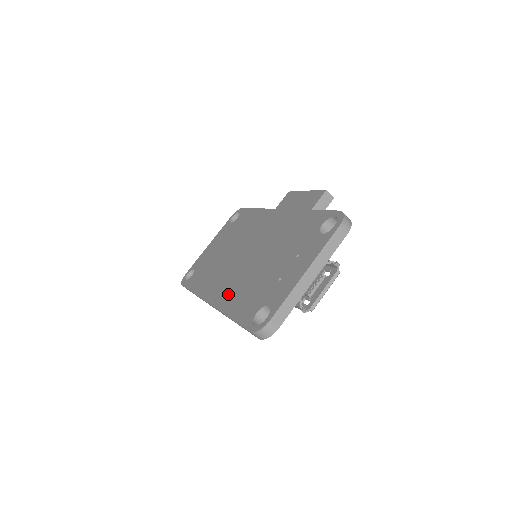
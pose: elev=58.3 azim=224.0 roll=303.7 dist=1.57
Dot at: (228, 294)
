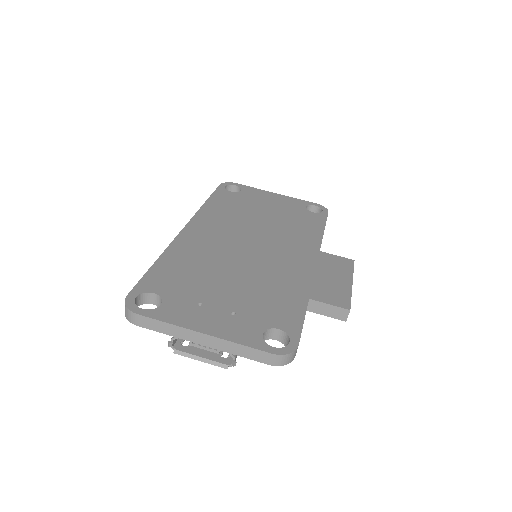
Dot at: (191, 247)
